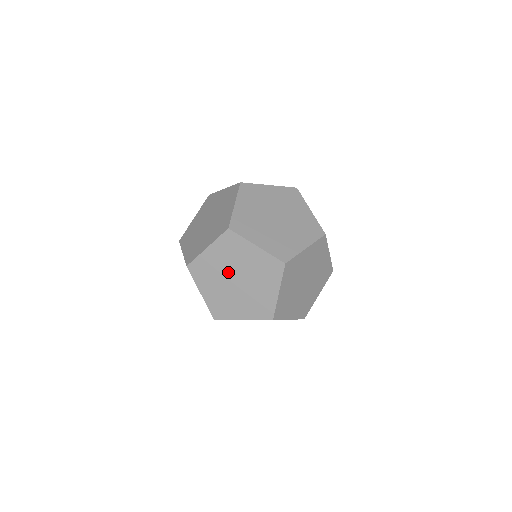
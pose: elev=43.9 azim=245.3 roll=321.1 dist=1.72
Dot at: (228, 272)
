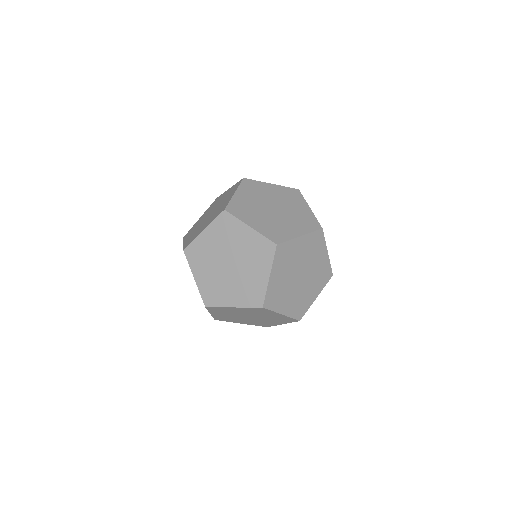
Dot at: (239, 316)
